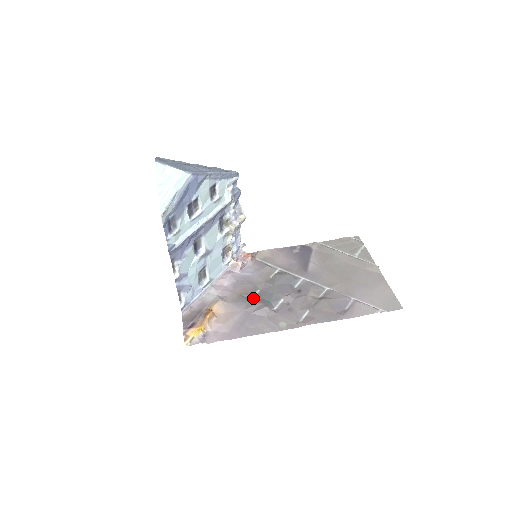
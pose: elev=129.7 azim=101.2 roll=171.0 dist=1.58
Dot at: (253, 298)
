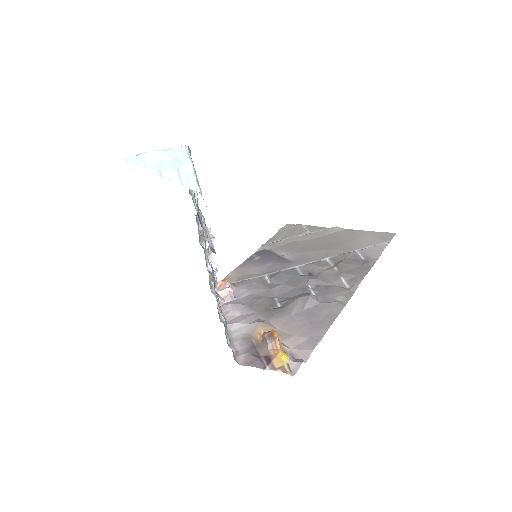
Dot at: (282, 304)
